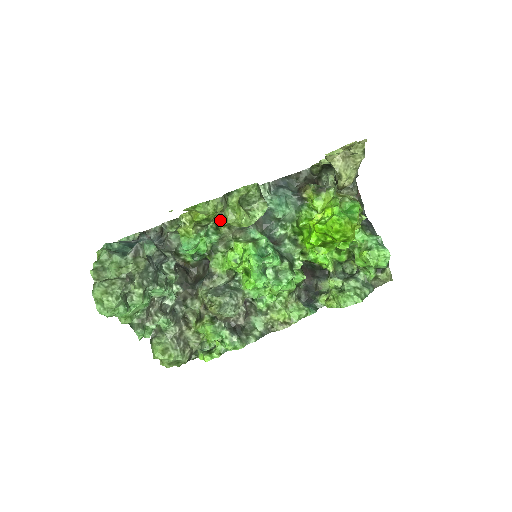
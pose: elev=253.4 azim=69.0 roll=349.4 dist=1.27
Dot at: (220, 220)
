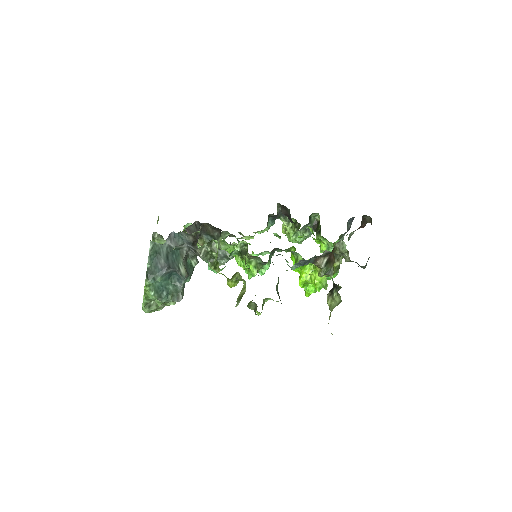
Dot at: (246, 266)
